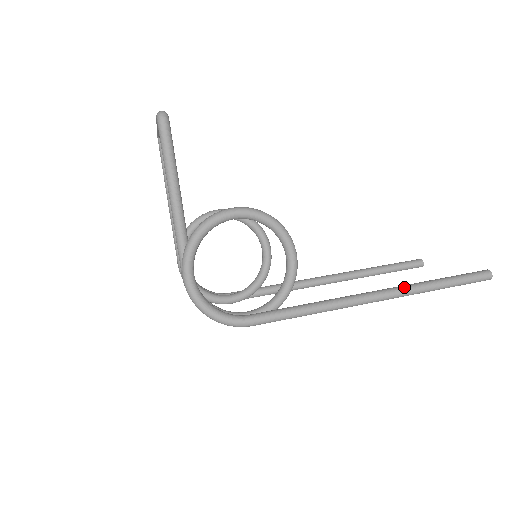
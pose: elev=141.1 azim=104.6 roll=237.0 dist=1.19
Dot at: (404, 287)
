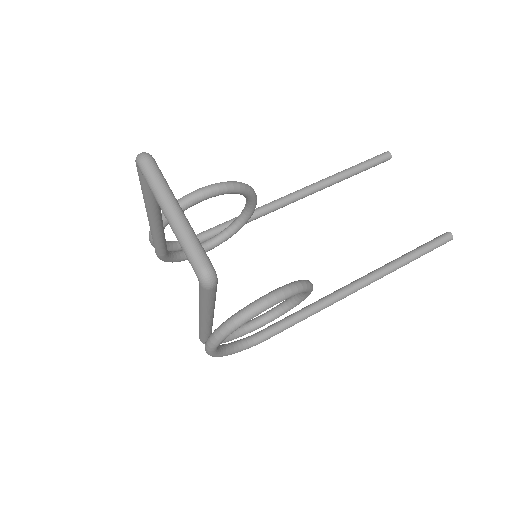
Dot at: (385, 273)
